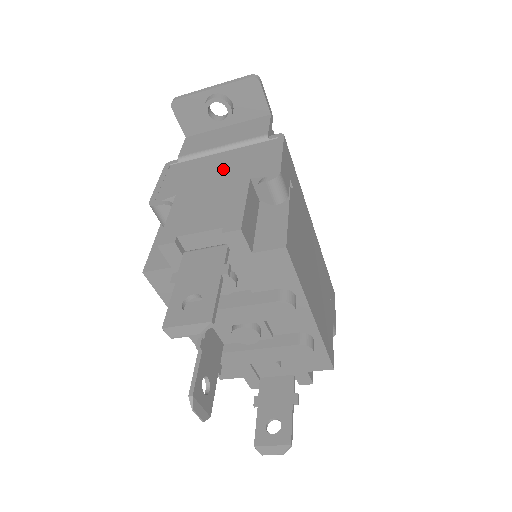
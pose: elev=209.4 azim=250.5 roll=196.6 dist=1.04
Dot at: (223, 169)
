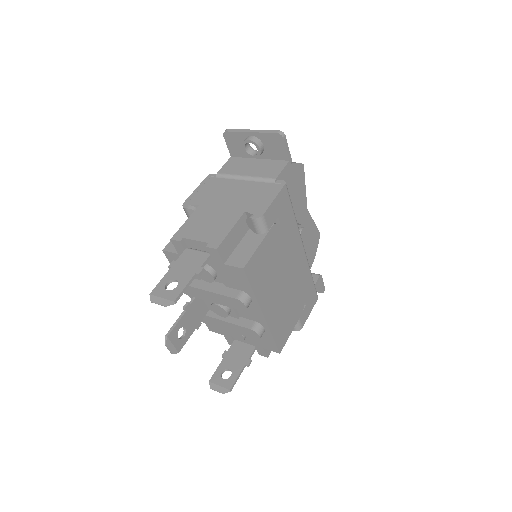
Dot at: (236, 196)
